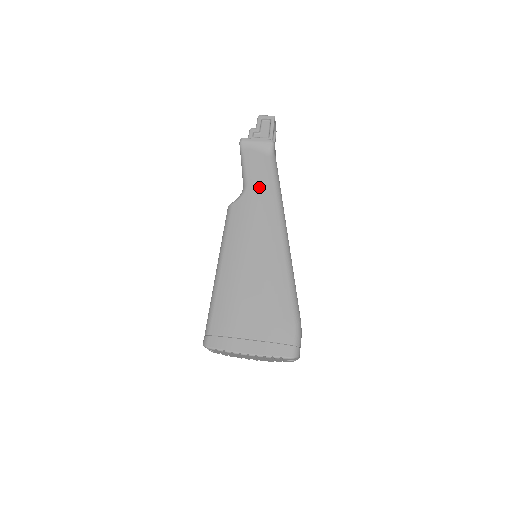
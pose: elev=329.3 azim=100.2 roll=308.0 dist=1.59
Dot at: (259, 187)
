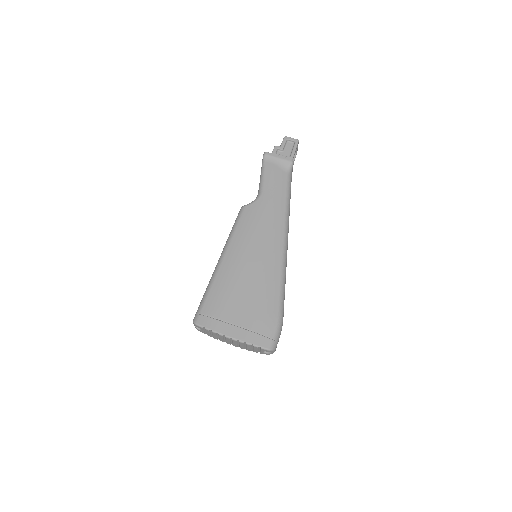
Dot at: (272, 197)
